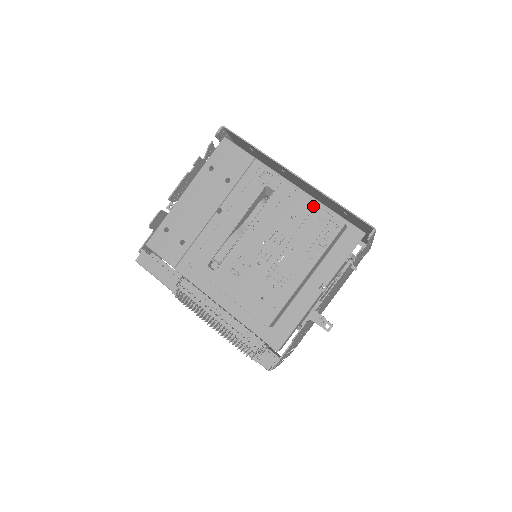
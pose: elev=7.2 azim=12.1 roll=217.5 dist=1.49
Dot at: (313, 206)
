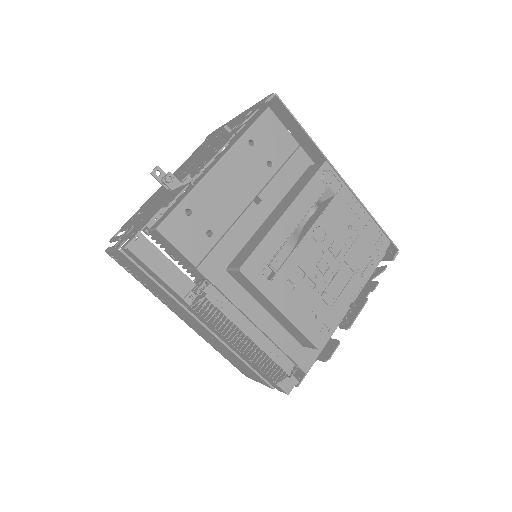
Dot at: (367, 220)
